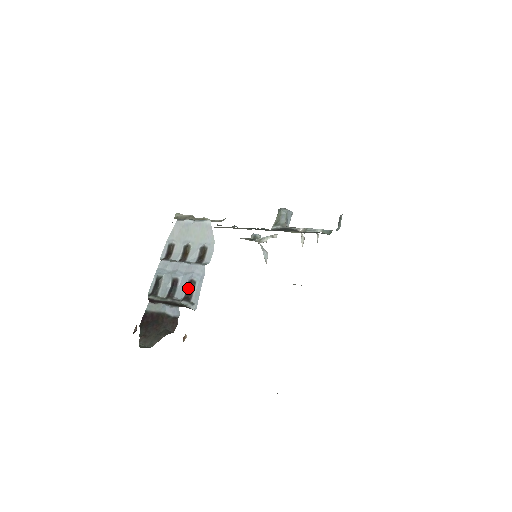
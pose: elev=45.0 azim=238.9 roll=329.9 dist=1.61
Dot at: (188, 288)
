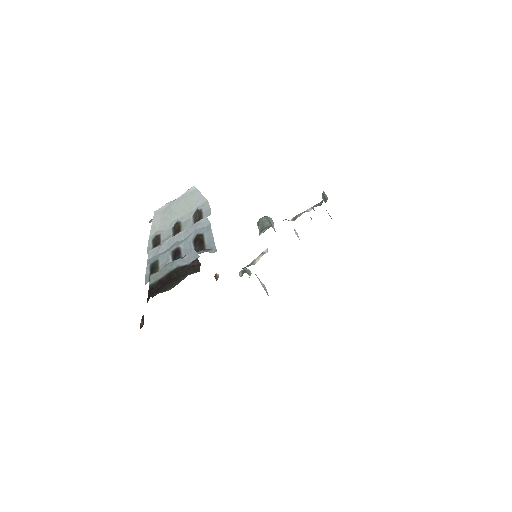
Dot at: (196, 244)
